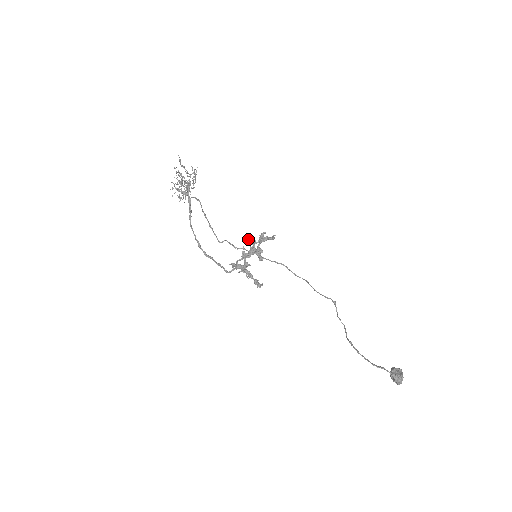
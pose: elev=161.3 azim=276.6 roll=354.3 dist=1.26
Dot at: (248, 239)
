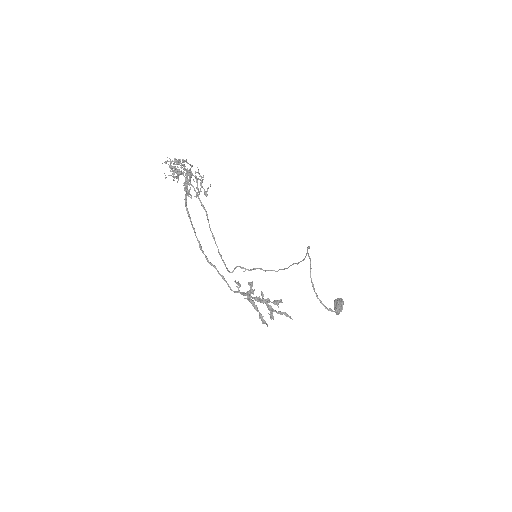
Dot at: (262, 293)
